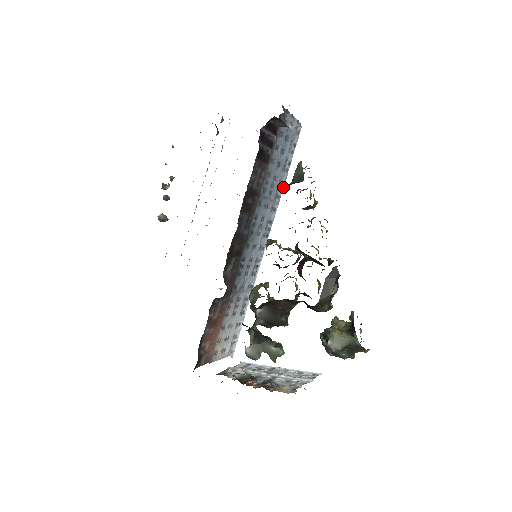
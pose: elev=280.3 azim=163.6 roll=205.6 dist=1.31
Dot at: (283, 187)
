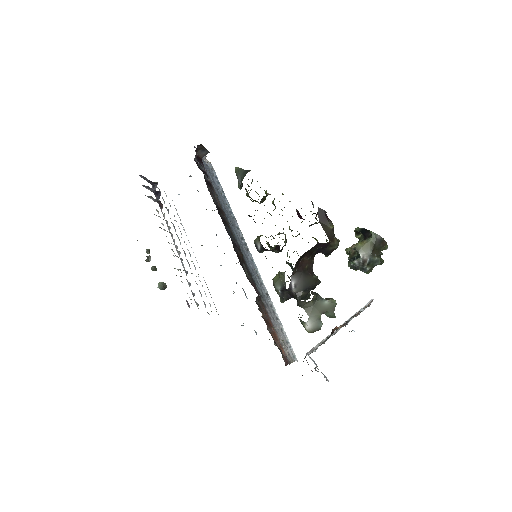
Dot at: (231, 210)
